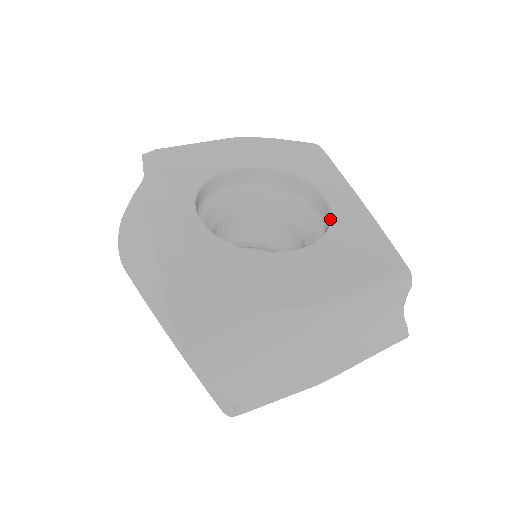
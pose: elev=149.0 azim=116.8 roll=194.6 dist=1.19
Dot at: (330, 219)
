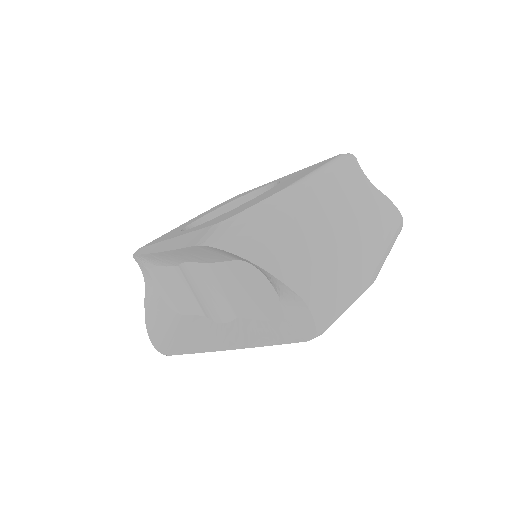
Dot at: (279, 182)
